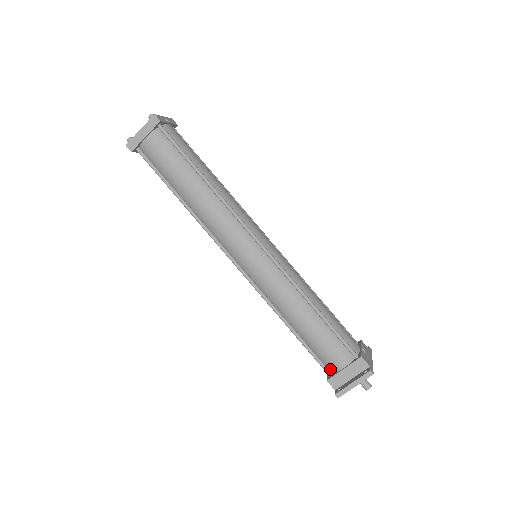
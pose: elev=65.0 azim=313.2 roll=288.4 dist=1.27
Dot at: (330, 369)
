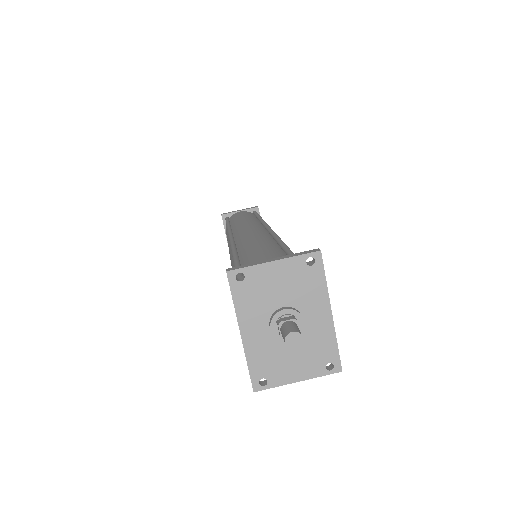
Dot at: occluded
